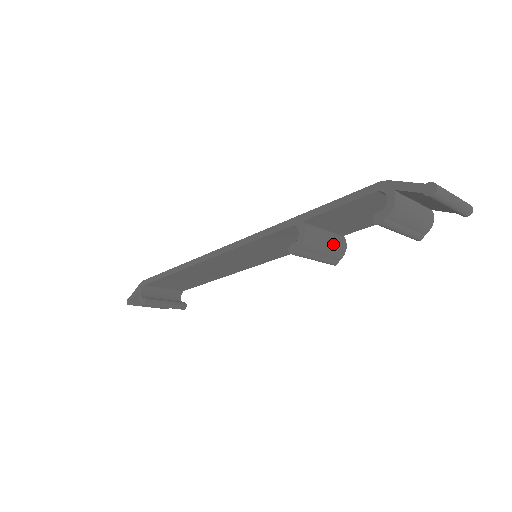
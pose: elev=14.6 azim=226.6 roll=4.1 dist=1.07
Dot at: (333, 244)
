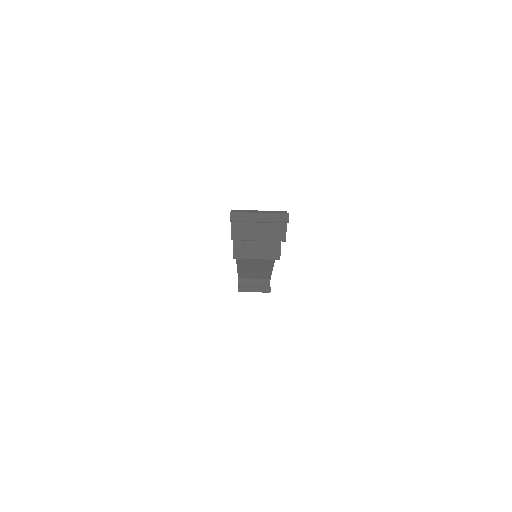
Dot at: (265, 247)
